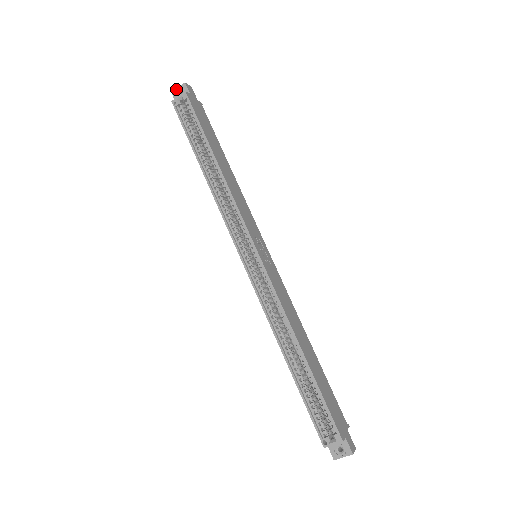
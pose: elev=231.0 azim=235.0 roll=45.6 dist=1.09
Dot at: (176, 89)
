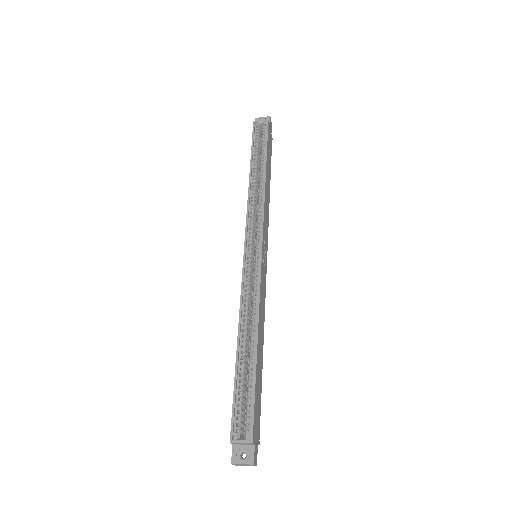
Dot at: (261, 117)
